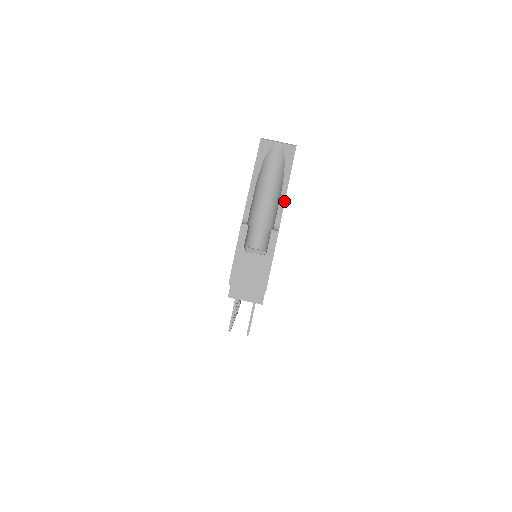
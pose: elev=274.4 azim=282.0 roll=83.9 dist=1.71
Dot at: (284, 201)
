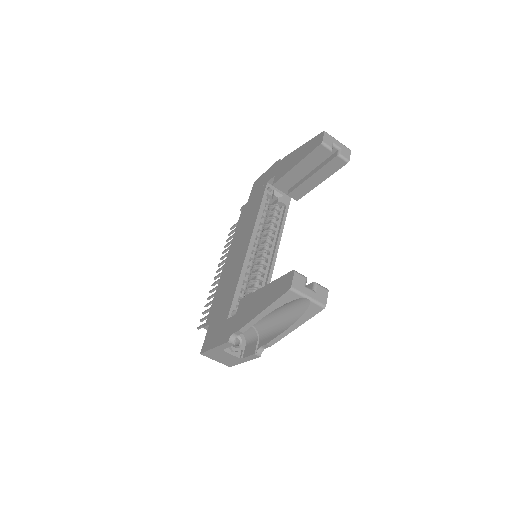
Dot at: (280, 339)
